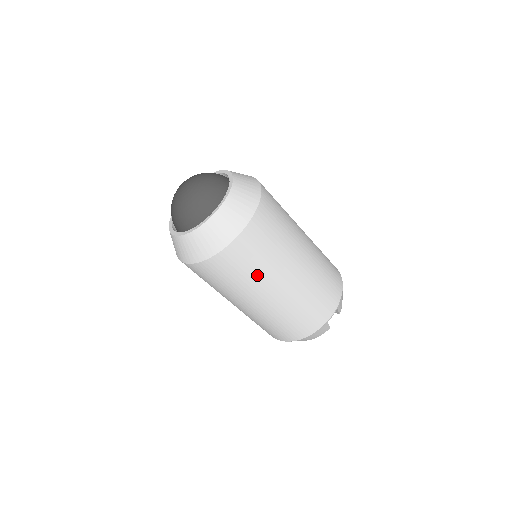
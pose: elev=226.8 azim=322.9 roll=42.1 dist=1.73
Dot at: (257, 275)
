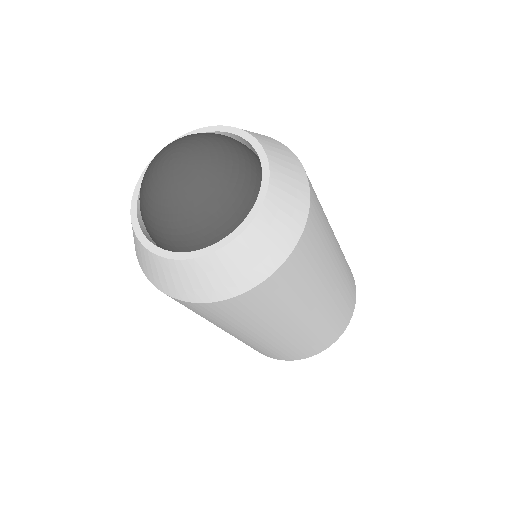
Dot at: (233, 325)
